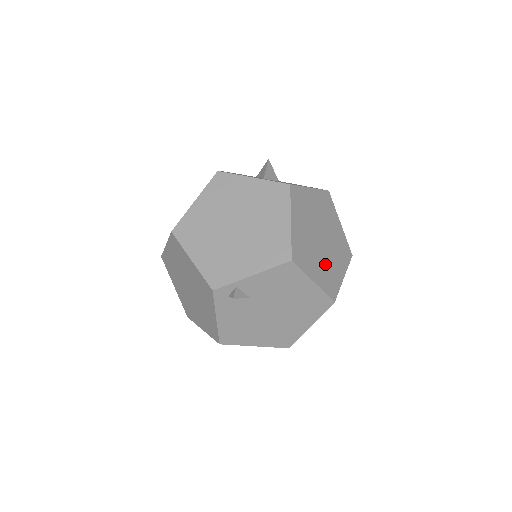
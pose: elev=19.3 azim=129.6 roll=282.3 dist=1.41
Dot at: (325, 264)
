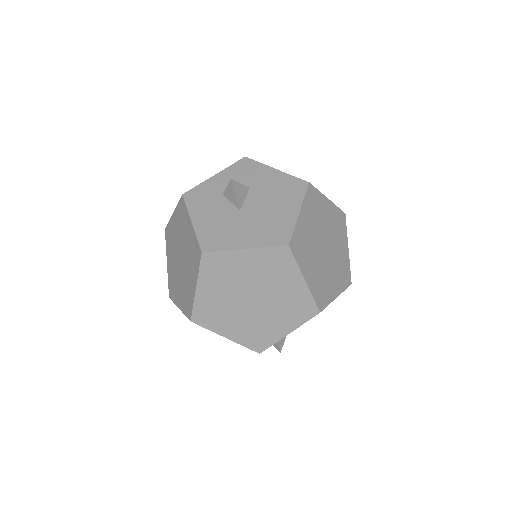
Dot at: (335, 266)
